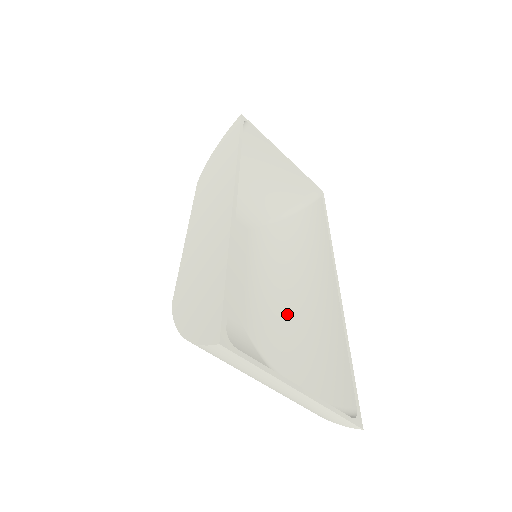
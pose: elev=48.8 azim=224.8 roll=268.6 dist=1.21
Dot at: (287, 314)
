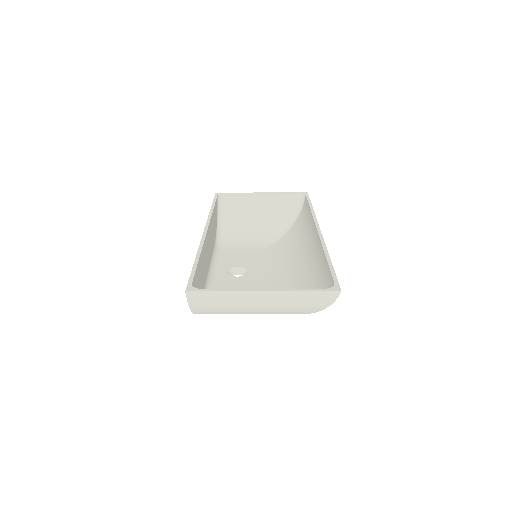
Dot at: (297, 274)
